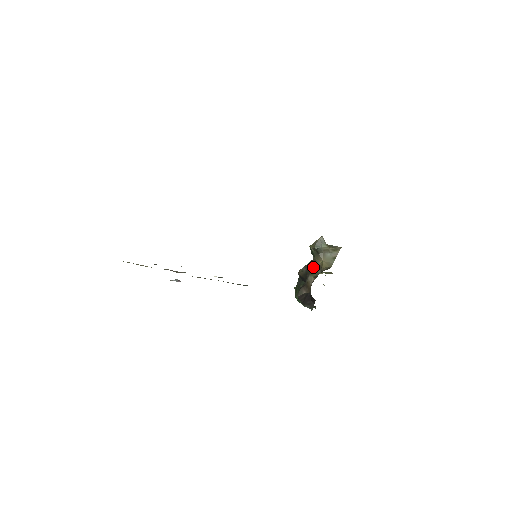
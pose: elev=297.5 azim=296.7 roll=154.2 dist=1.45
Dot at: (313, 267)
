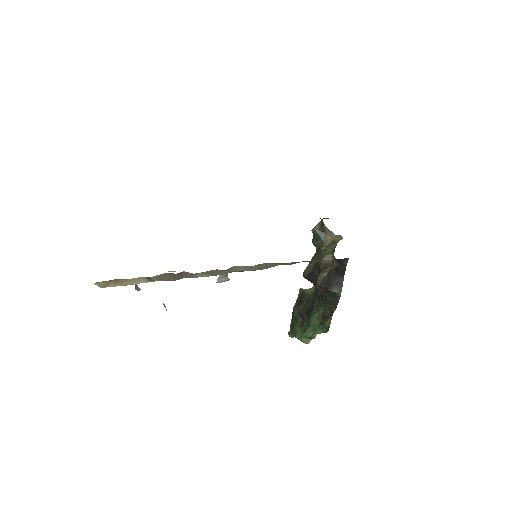
Dot at: (323, 250)
